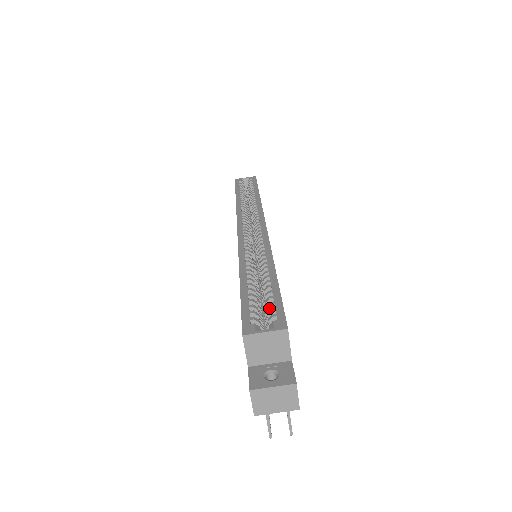
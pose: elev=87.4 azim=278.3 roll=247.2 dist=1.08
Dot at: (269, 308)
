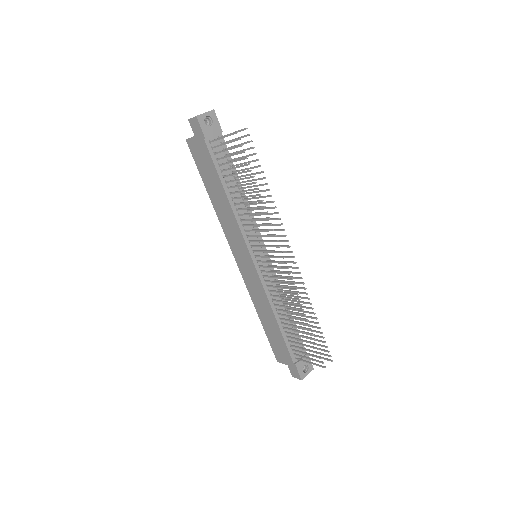
Dot at: occluded
